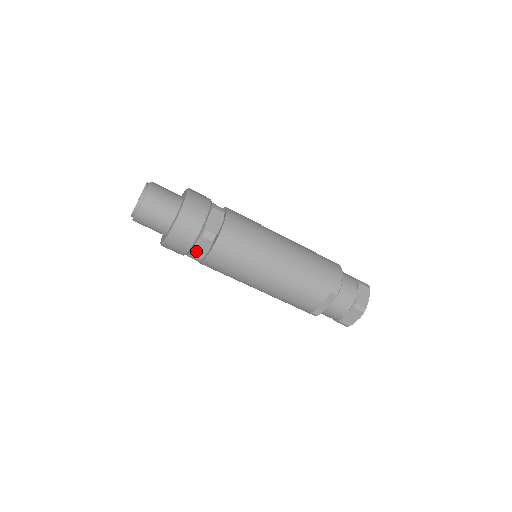
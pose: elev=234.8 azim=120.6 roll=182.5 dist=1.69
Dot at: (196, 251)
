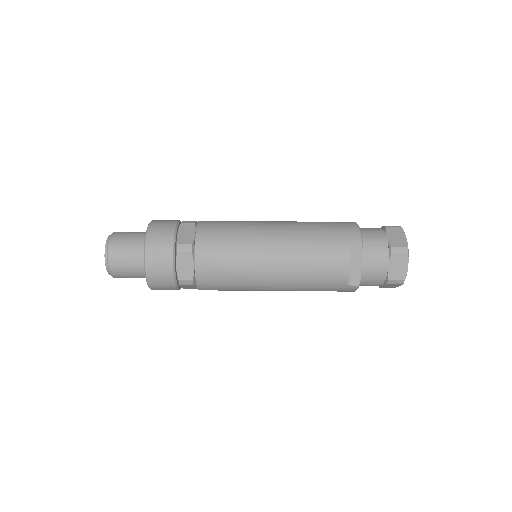
Dot at: (182, 273)
